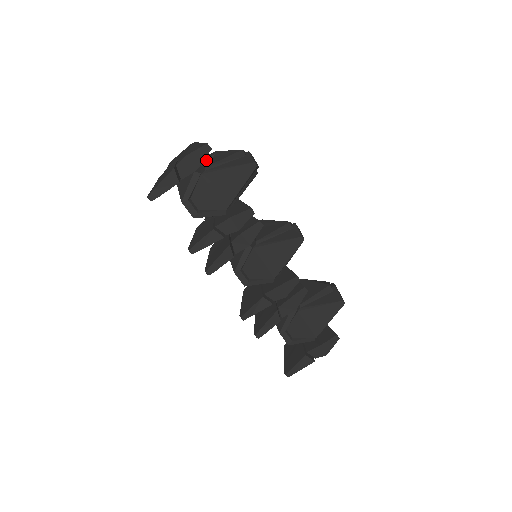
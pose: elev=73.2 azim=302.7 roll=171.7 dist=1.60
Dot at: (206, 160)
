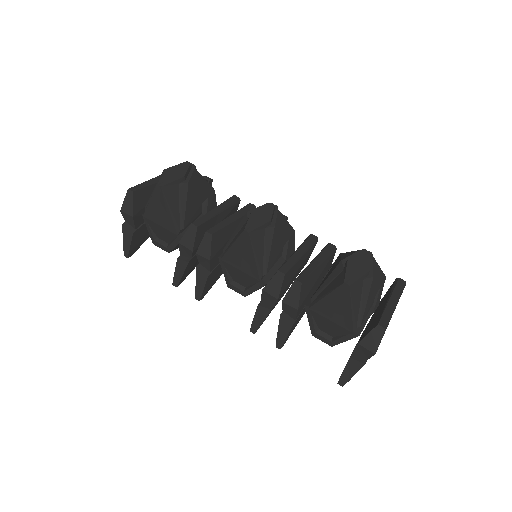
Dot at: occluded
